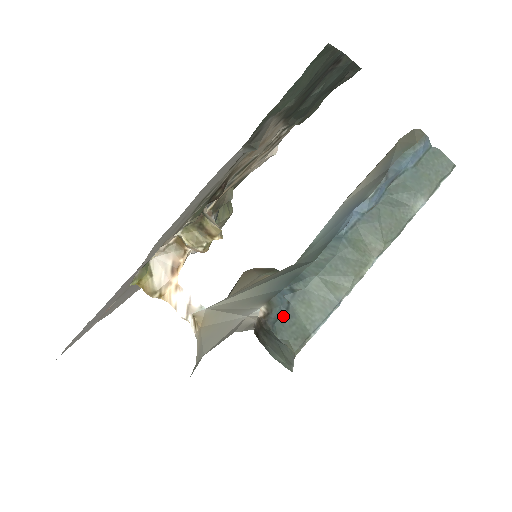
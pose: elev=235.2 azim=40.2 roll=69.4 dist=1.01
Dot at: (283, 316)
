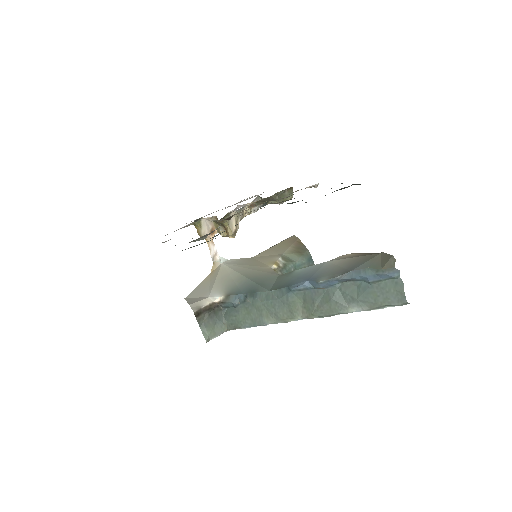
Dot at: (233, 308)
